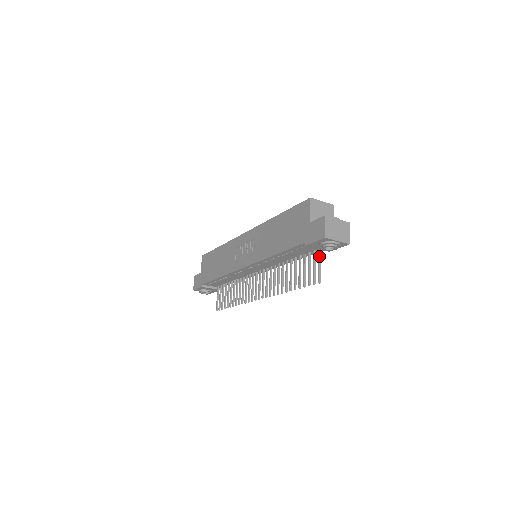
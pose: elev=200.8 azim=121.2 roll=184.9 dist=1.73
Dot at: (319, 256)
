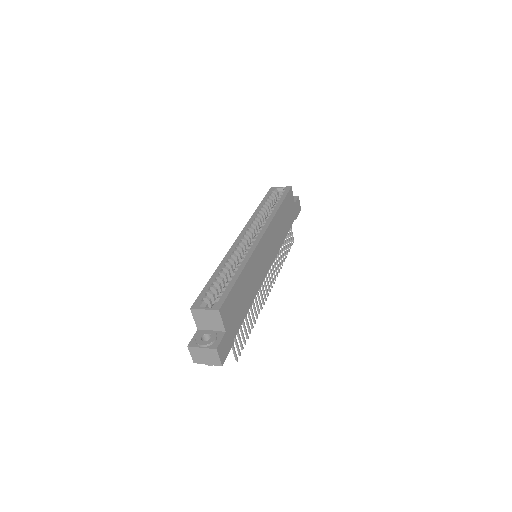
Dot at: occluded
